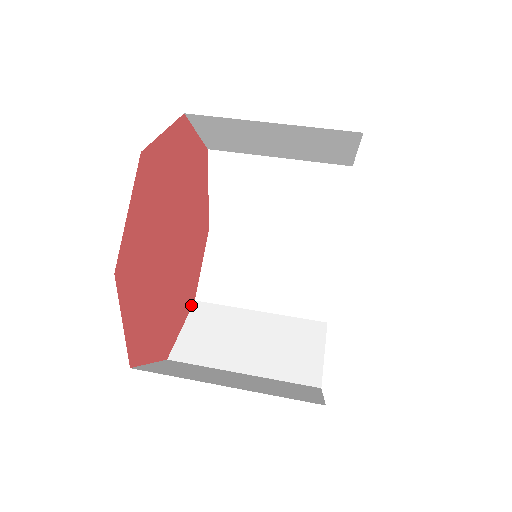
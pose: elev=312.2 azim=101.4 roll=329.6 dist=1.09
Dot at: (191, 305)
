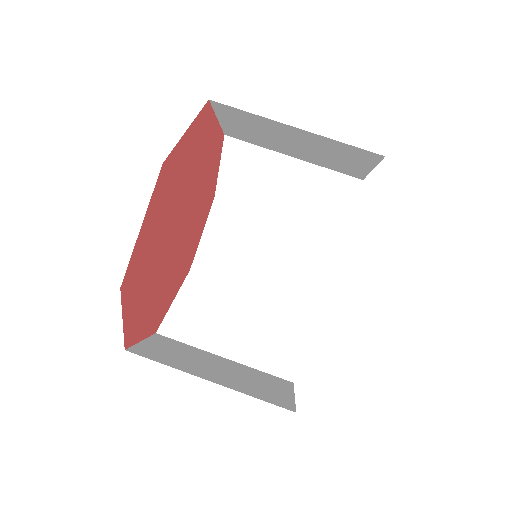
Dot at: (210, 207)
